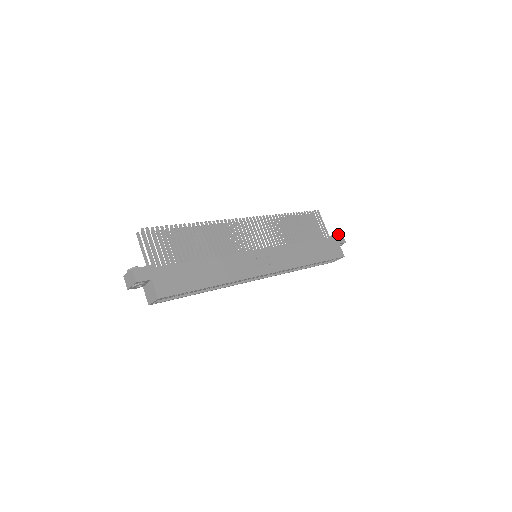
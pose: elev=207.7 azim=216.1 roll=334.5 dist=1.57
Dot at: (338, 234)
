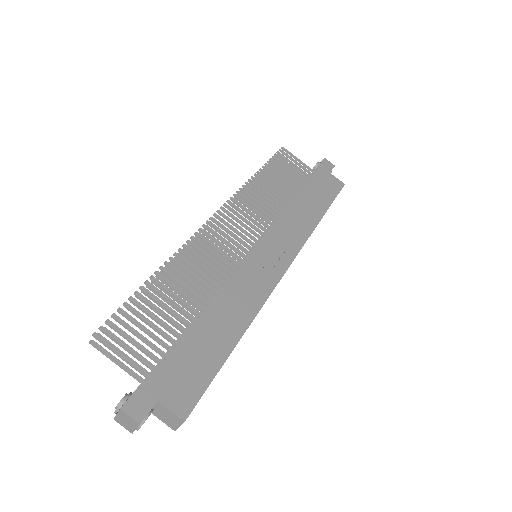
Dot at: (321, 162)
